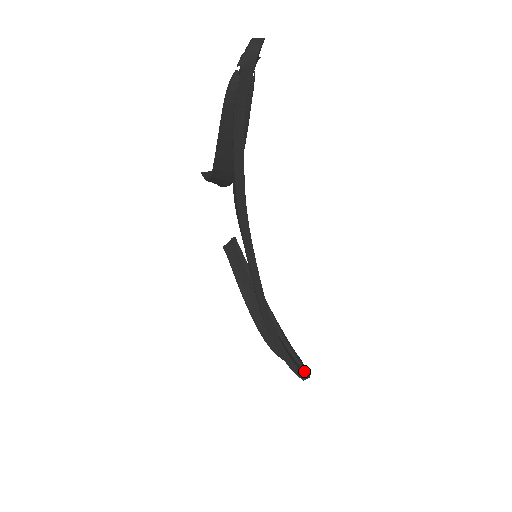
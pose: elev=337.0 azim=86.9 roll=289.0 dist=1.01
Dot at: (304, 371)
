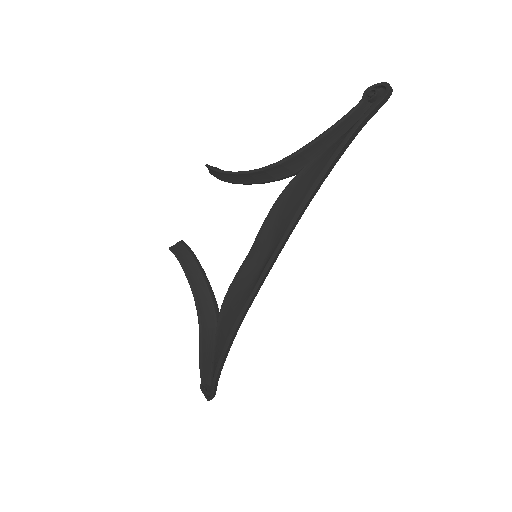
Dot at: occluded
